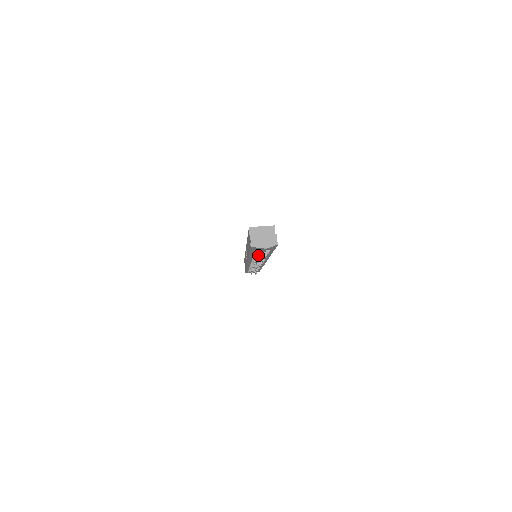
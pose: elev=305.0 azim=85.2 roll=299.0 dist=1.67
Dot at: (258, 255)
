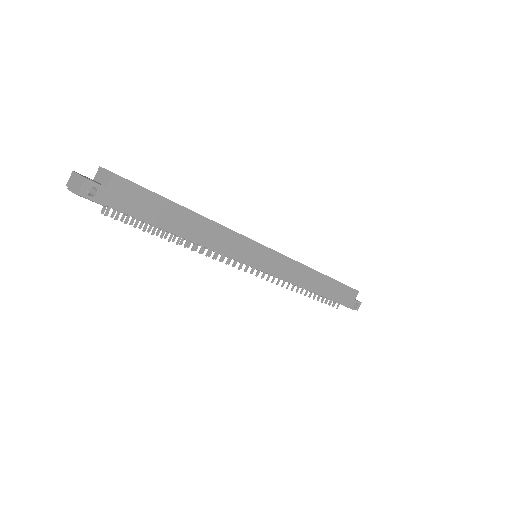
Dot at: (124, 216)
